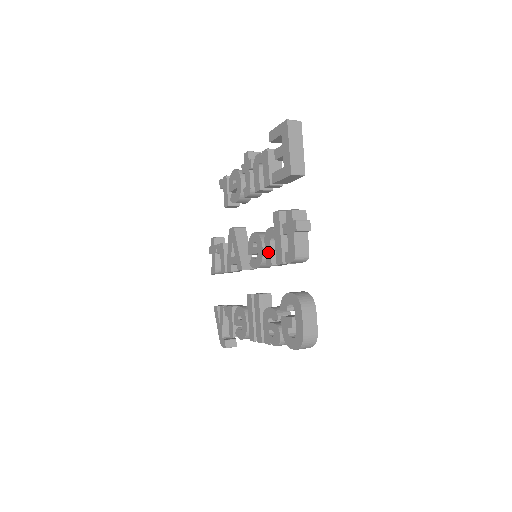
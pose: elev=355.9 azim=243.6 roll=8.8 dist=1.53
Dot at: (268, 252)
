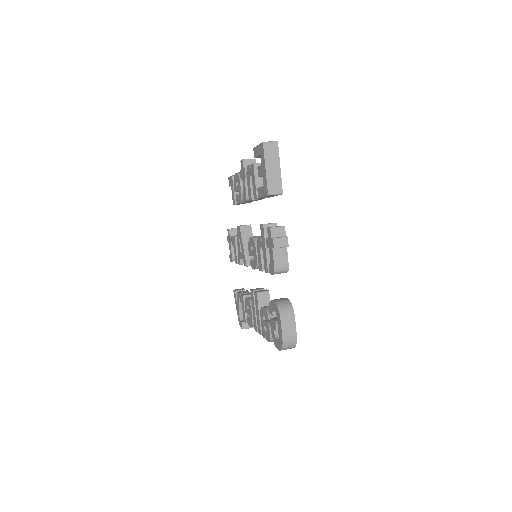
Dot at: (259, 259)
